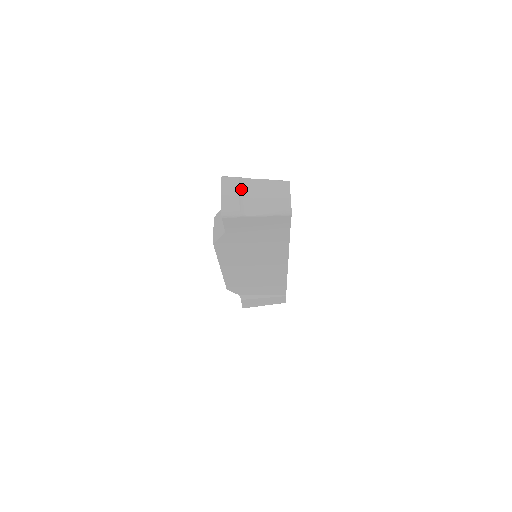
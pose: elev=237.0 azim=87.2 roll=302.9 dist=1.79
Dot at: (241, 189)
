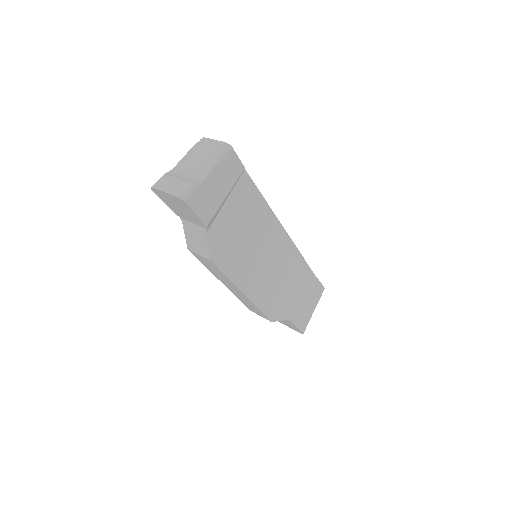
Dot at: (175, 176)
